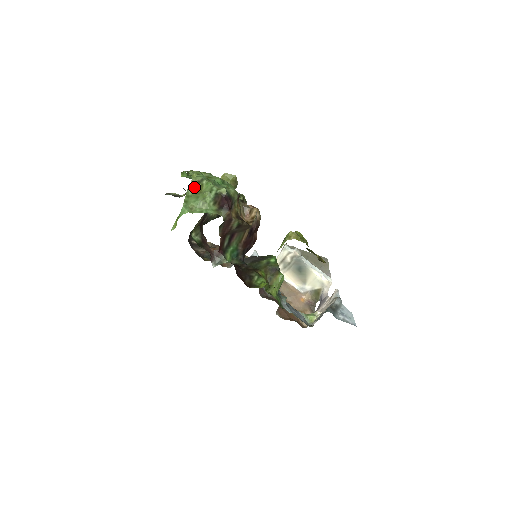
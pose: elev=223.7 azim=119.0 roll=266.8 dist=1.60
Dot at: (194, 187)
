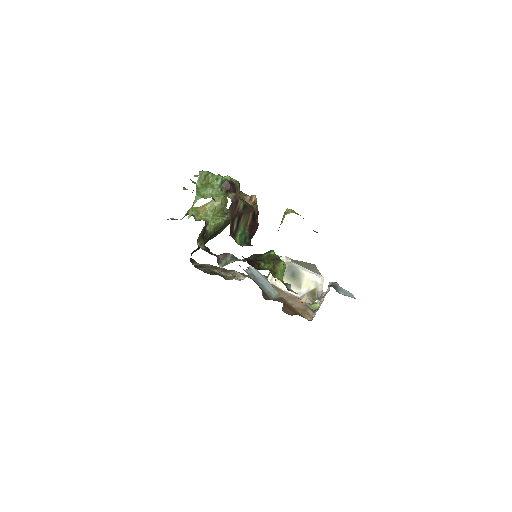
Dot at: (202, 181)
